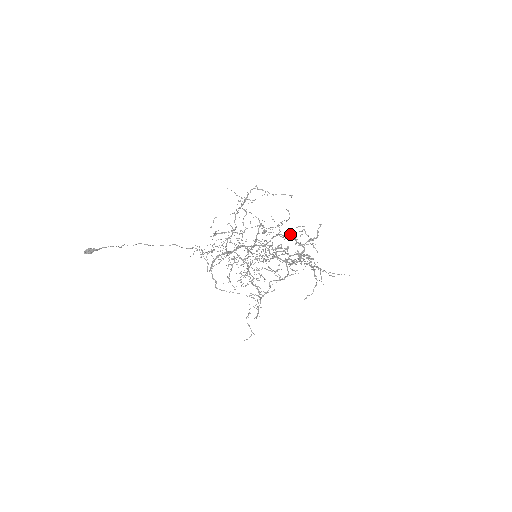
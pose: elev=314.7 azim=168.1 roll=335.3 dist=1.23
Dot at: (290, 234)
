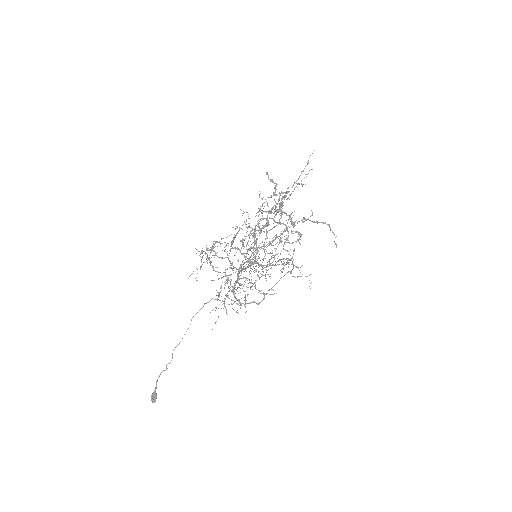
Dot at: (266, 225)
